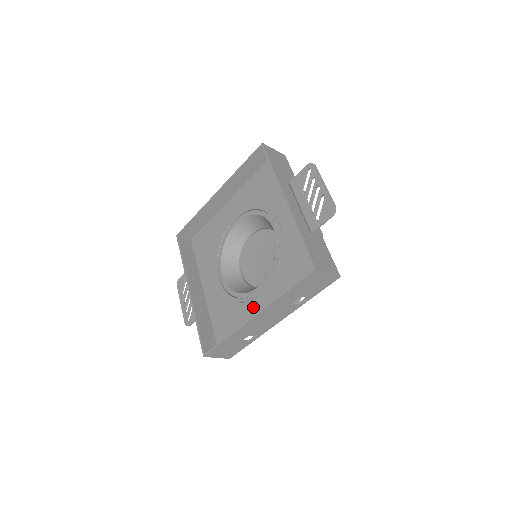
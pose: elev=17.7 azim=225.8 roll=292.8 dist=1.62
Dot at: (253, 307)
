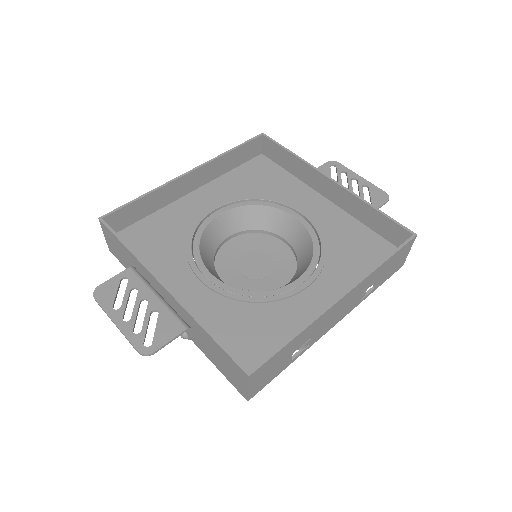
Dot at: (299, 304)
